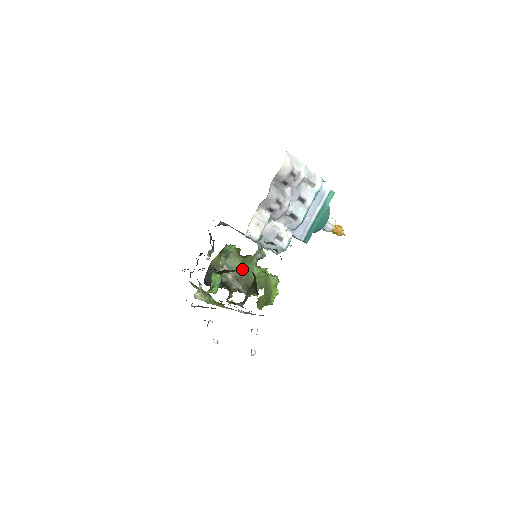
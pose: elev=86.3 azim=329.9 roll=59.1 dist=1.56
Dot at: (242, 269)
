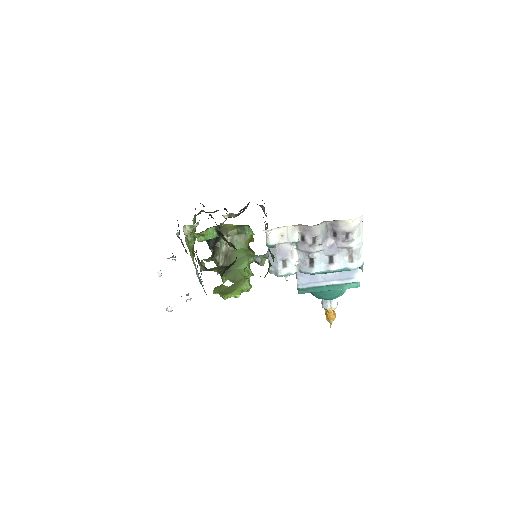
Dot at: (238, 254)
